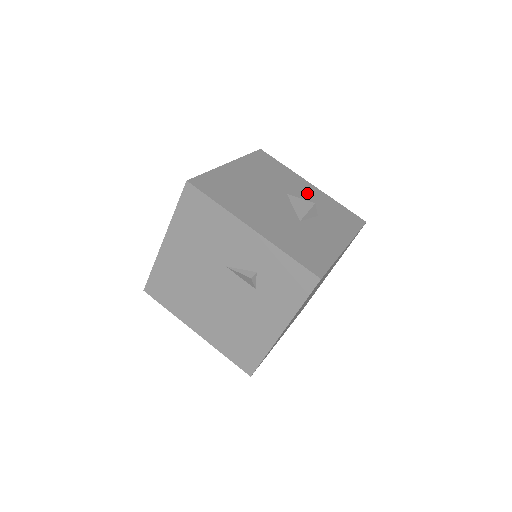
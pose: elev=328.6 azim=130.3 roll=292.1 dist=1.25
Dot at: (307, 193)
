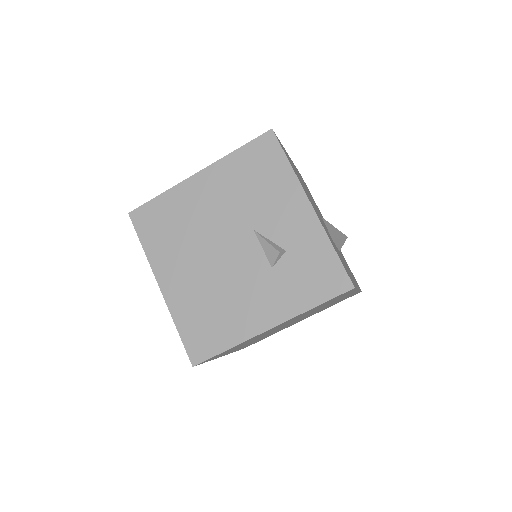
Dot at: occluded
